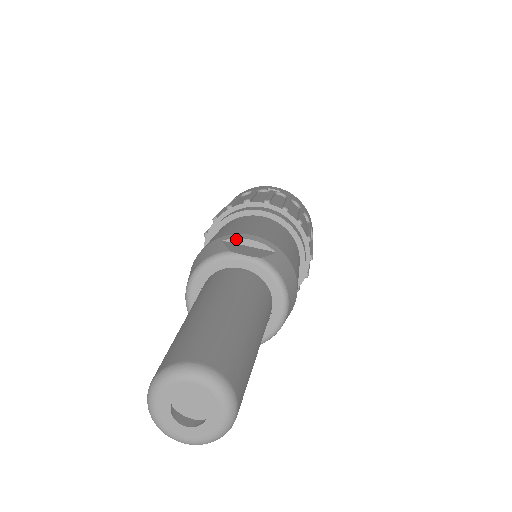
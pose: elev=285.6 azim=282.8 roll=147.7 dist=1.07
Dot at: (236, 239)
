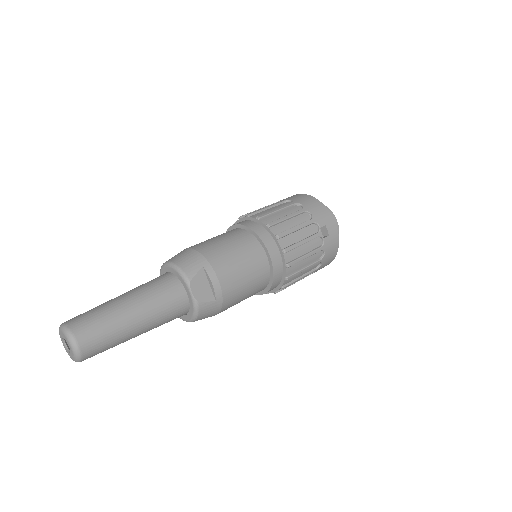
Dot at: (208, 275)
